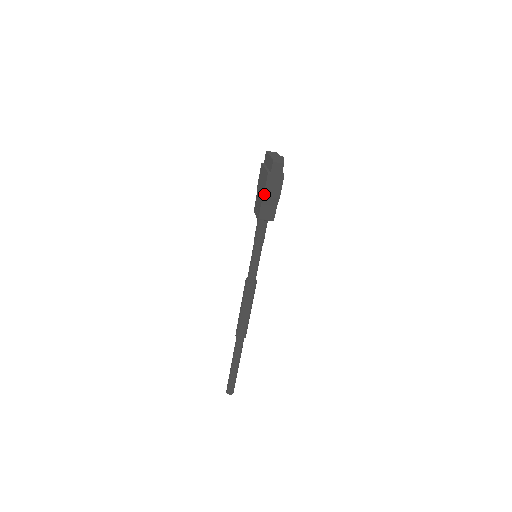
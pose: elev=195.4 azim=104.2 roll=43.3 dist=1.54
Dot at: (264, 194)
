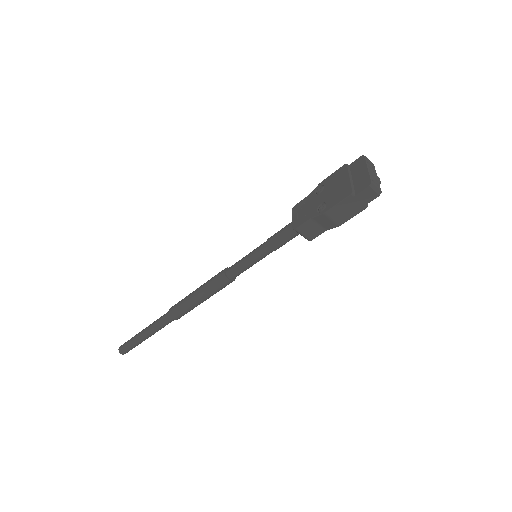
Dot at: (326, 211)
